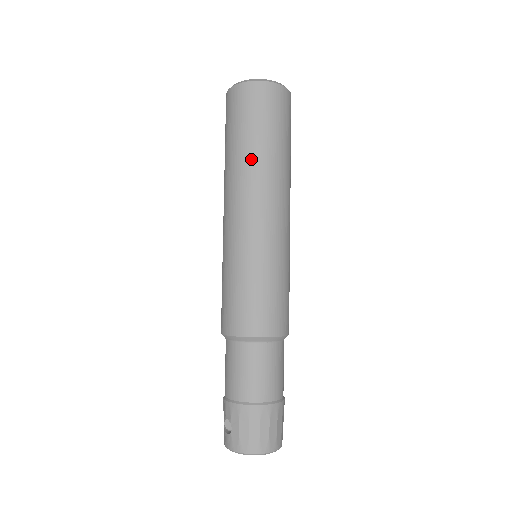
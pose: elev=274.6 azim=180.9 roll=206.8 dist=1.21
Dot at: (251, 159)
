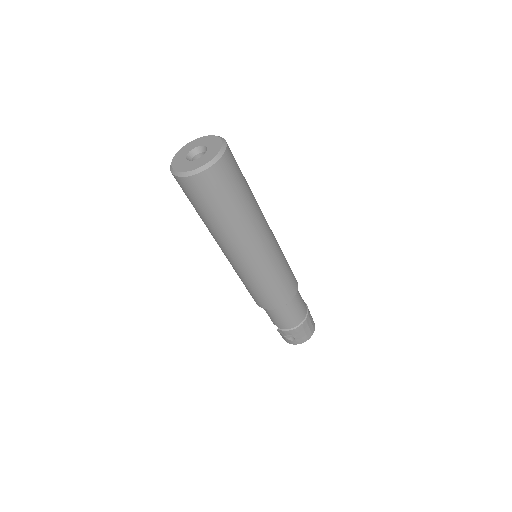
Dot at: (241, 219)
